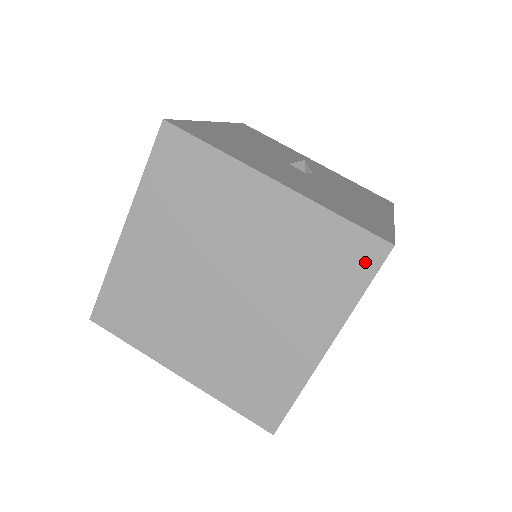
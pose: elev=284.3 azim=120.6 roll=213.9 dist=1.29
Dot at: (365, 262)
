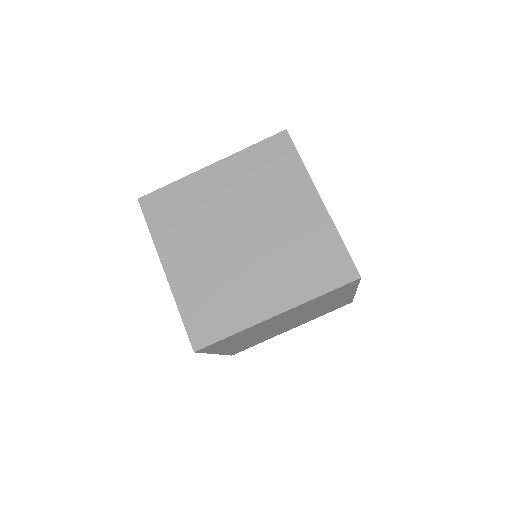
Dot at: (338, 276)
